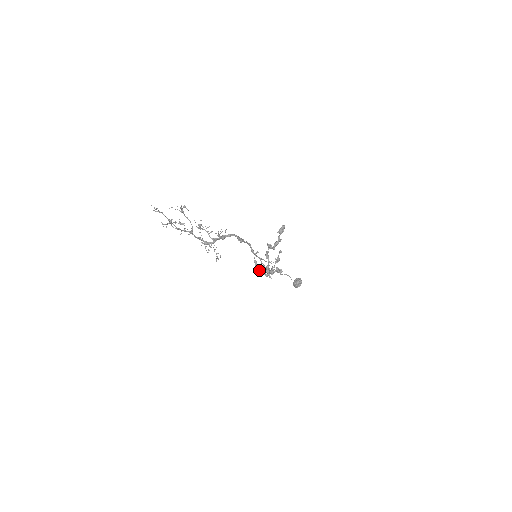
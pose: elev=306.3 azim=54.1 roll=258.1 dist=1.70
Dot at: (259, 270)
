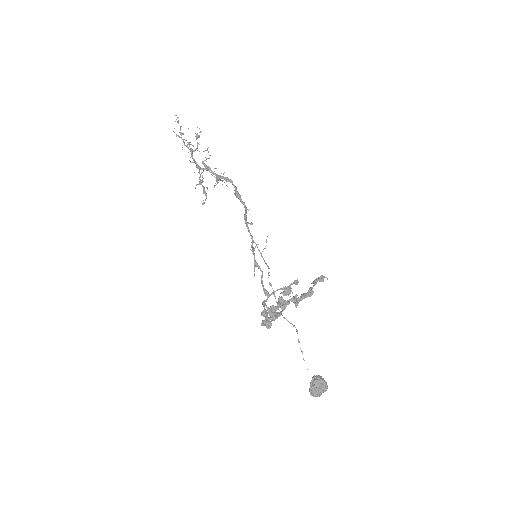
Dot at: (263, 320)
